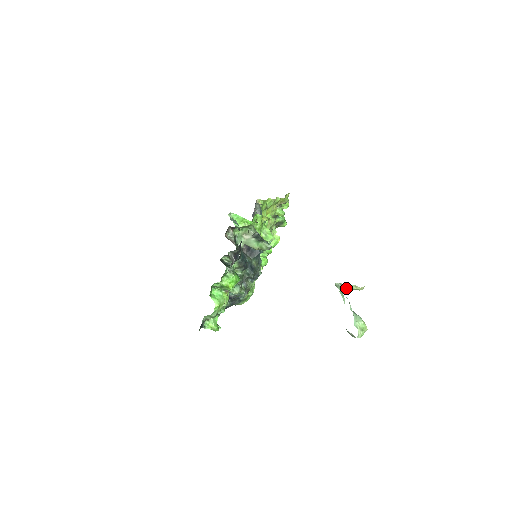
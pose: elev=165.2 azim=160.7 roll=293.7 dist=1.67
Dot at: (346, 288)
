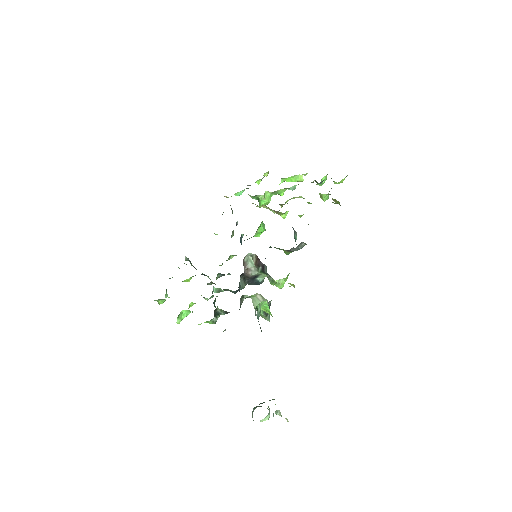
Dot at: occluded
